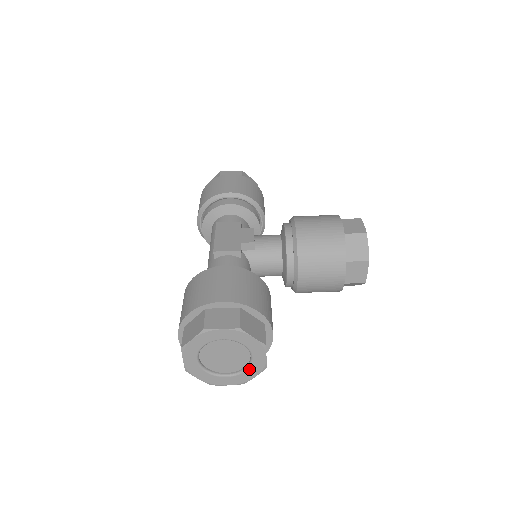
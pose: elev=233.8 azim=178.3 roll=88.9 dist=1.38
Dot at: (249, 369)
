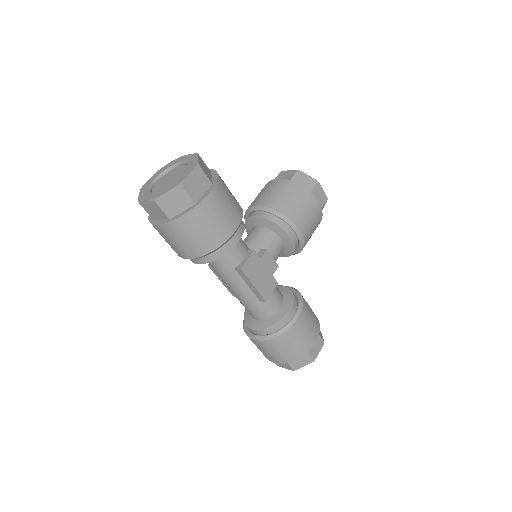
Dot at: occluded
